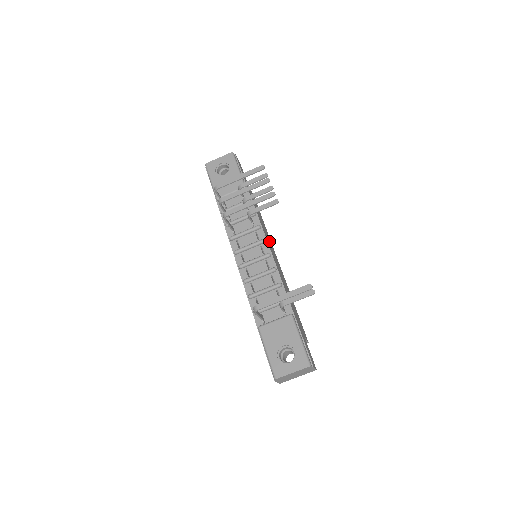
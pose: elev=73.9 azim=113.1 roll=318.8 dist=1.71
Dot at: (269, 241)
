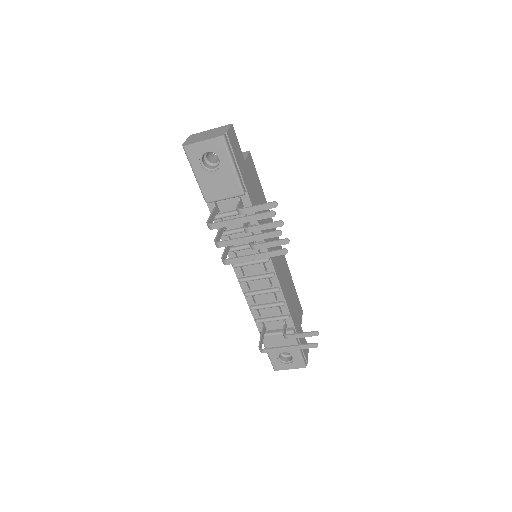
Dot at: occluded
